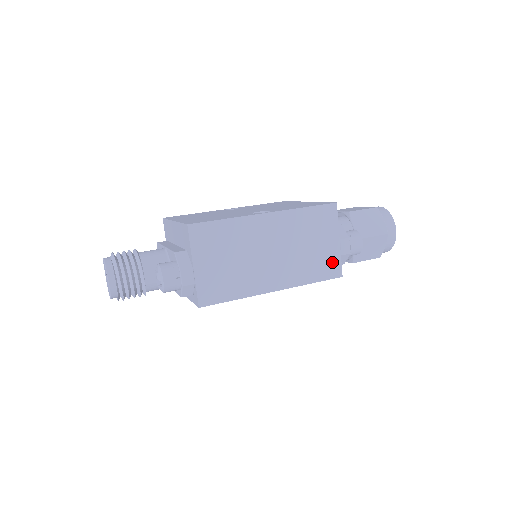
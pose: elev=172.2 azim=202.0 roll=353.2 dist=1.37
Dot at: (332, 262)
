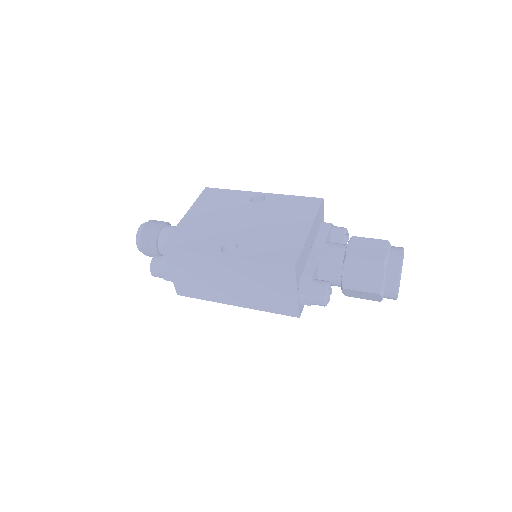
Dot at: (289, 305)
